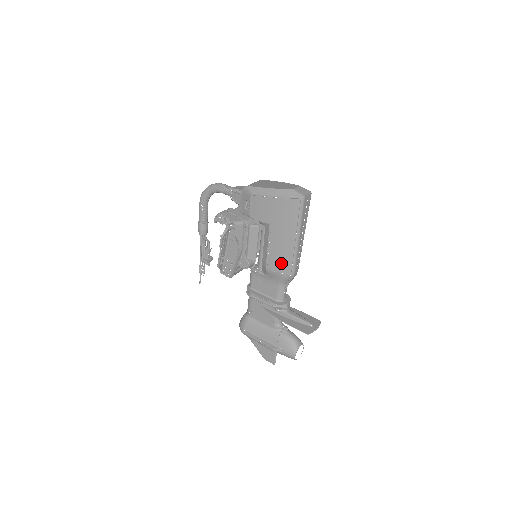
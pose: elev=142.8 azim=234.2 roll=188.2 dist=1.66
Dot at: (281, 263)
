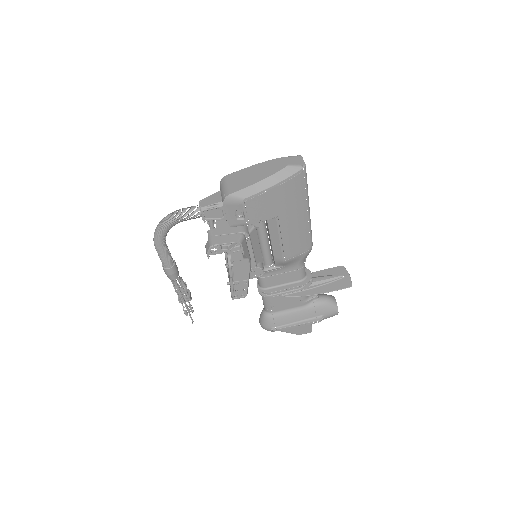
Dot at: (299, 245)
